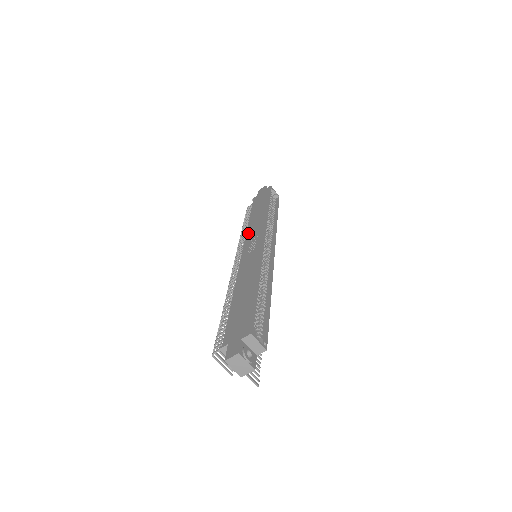
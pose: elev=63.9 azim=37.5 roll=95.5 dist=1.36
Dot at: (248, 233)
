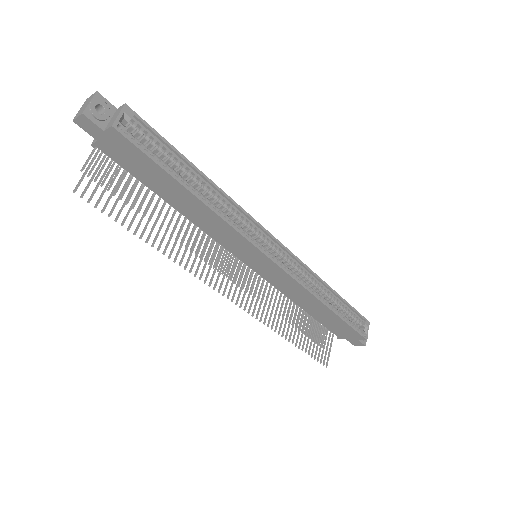
Dot at: occluded
